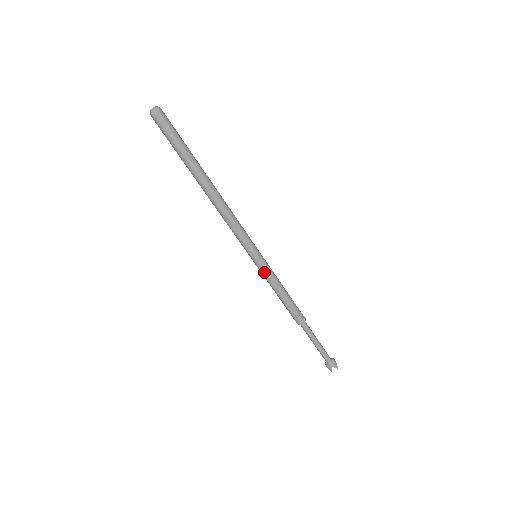
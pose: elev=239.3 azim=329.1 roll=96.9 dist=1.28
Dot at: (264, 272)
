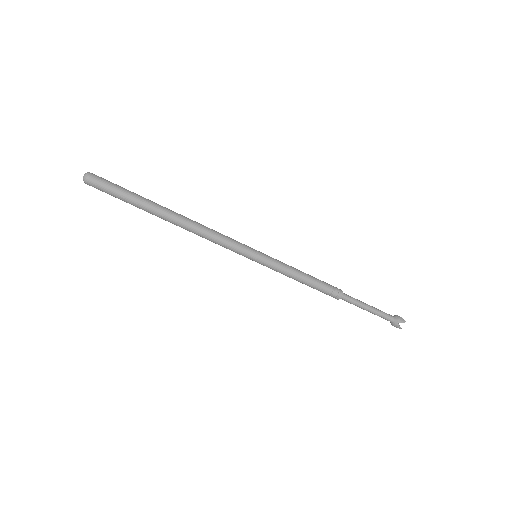
Dot at: (272, 267)
